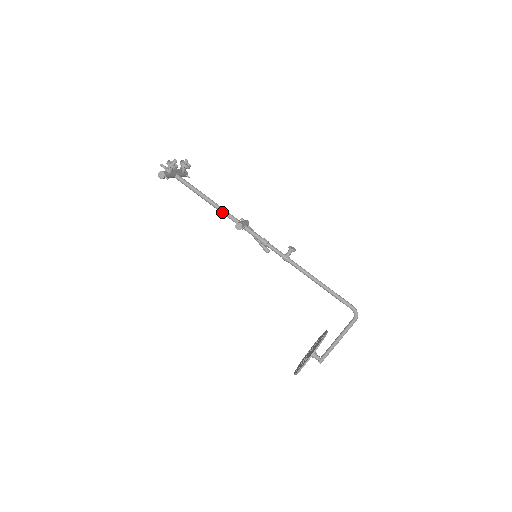
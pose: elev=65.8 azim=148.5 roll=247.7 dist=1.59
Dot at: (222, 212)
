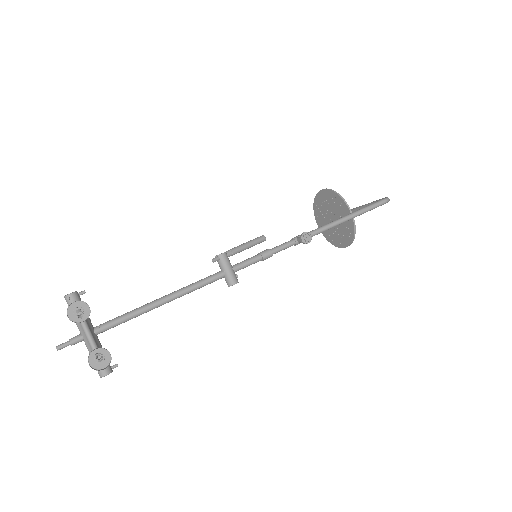
Dot at: occluded
